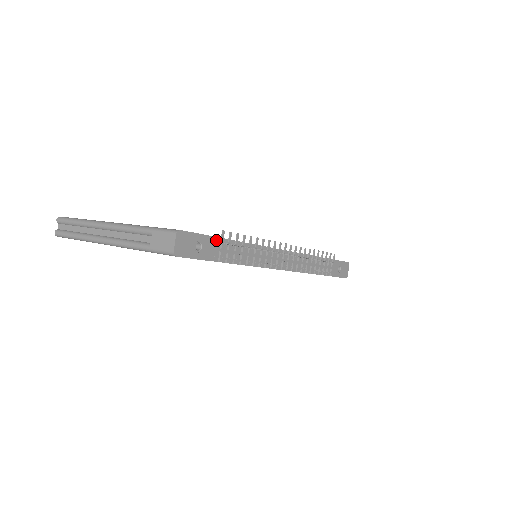
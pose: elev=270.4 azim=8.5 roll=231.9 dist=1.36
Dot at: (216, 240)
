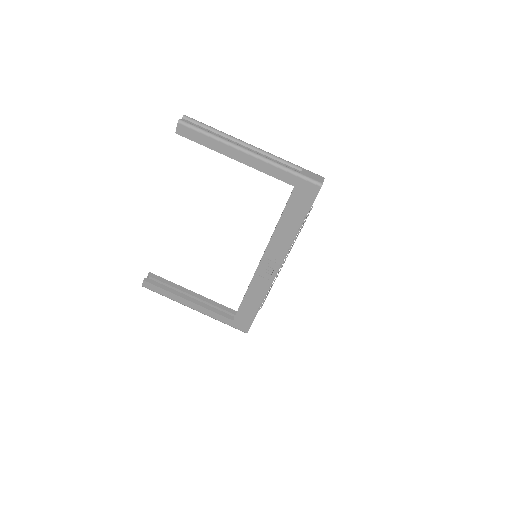
Dot at: occluded
